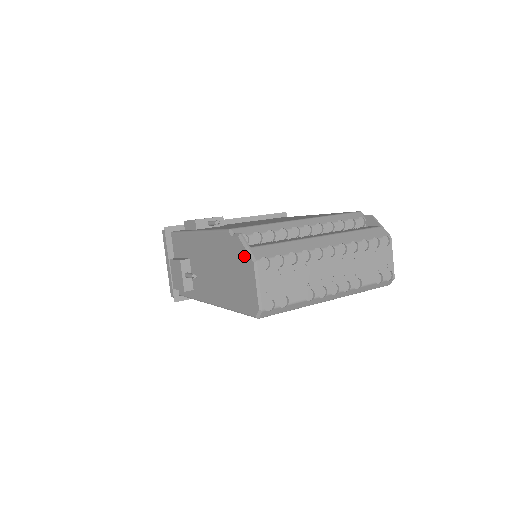
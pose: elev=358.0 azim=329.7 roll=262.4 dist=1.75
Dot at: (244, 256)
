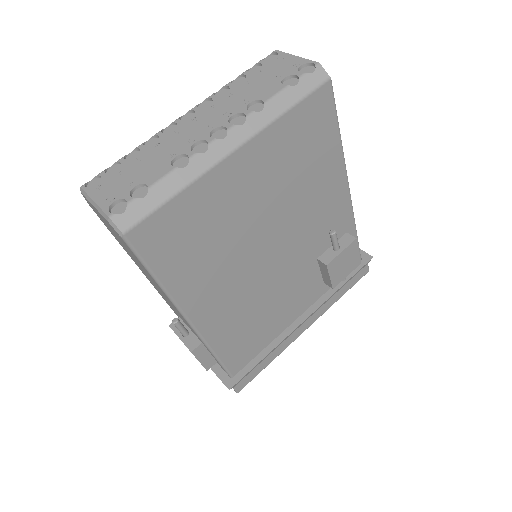
Dot at: (91, 206)
